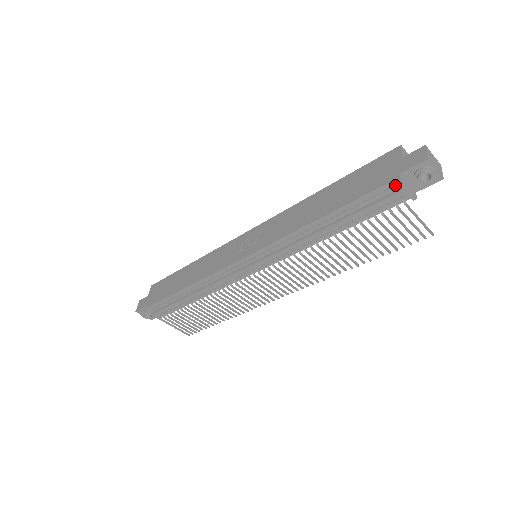
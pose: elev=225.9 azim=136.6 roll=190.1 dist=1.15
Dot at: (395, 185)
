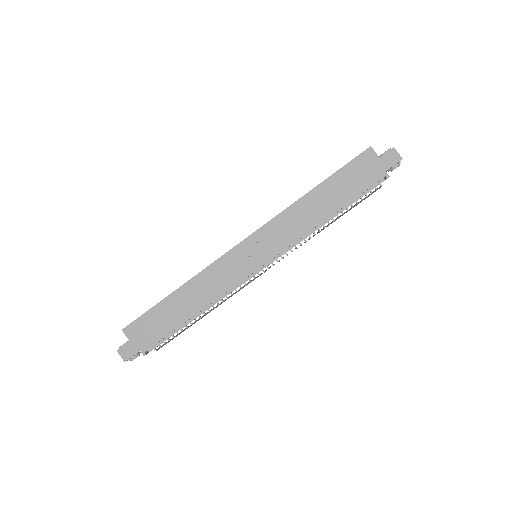
Dot at: (380, 178)
